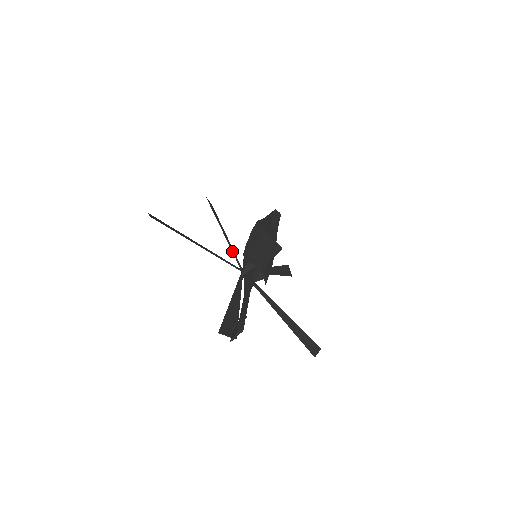
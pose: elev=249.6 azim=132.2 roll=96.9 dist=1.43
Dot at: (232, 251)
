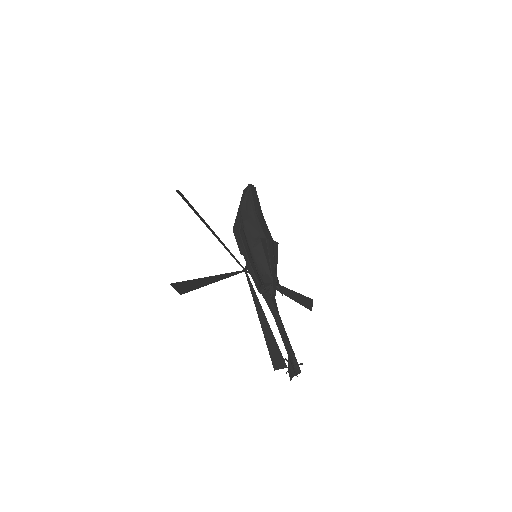
Dot at: occluded
